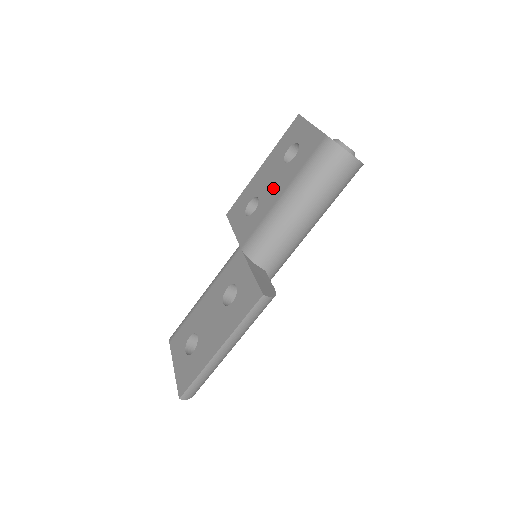
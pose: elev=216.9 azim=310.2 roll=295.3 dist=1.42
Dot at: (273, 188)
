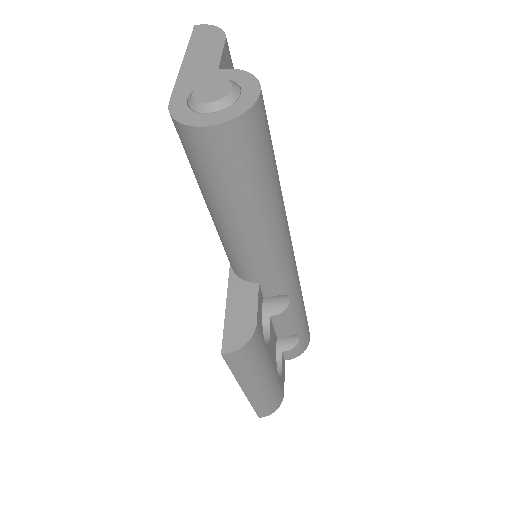
Dot at: occluded
